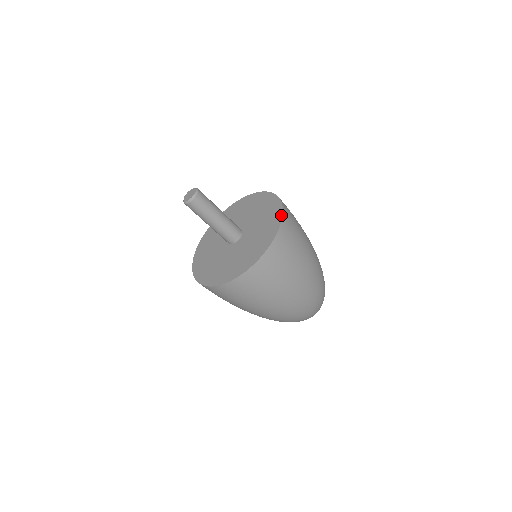
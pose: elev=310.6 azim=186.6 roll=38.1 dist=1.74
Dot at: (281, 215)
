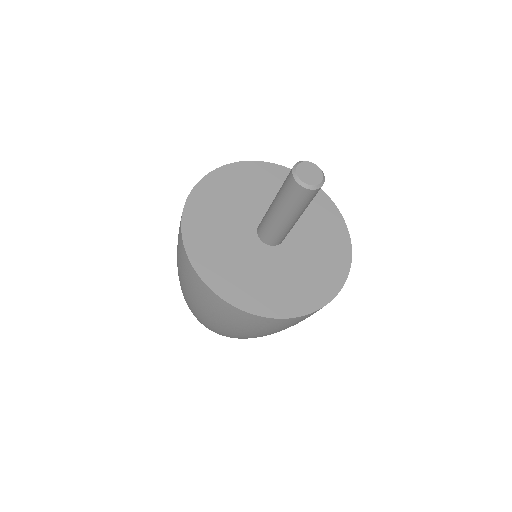
Dot at: (334, 205)
